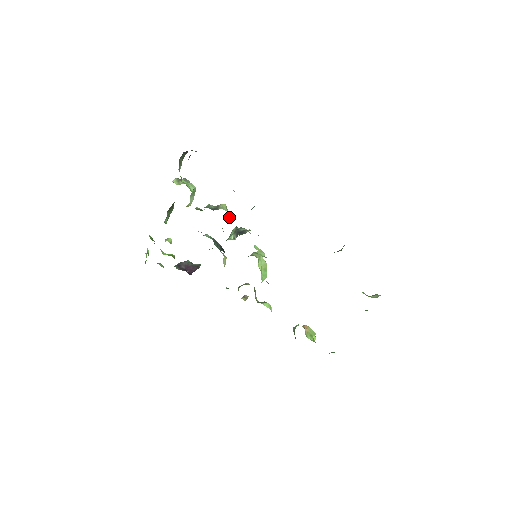
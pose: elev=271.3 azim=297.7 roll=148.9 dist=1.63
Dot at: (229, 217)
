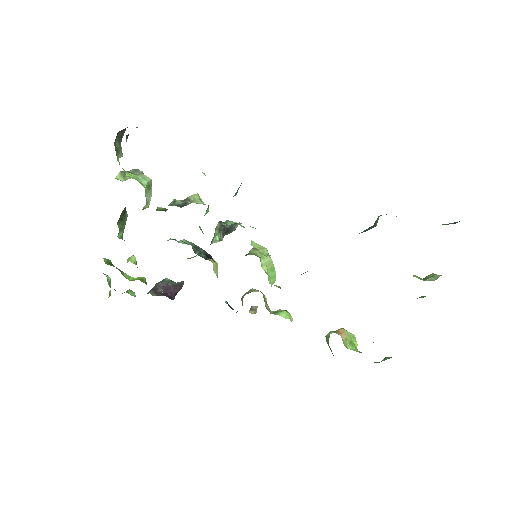
Dot at: (206, 212)
